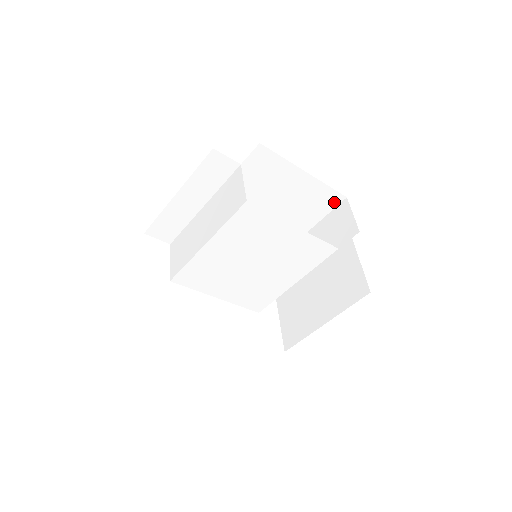
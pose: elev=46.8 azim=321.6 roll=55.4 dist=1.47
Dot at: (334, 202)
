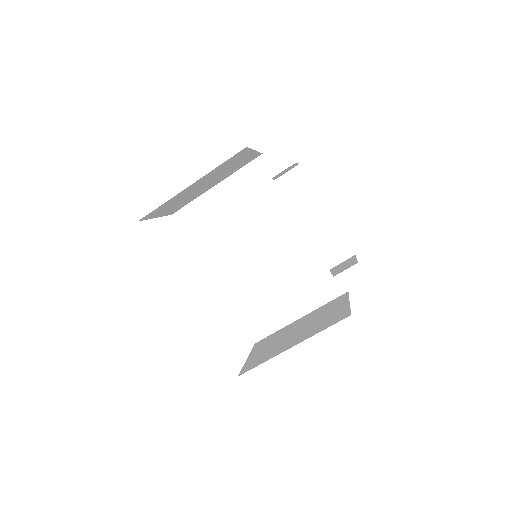
Dot at: (343, 255)
